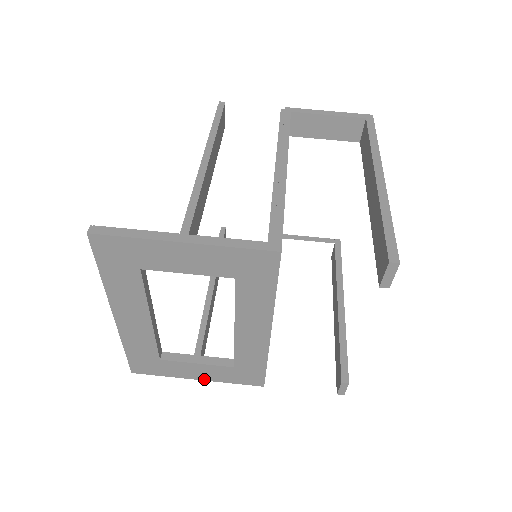
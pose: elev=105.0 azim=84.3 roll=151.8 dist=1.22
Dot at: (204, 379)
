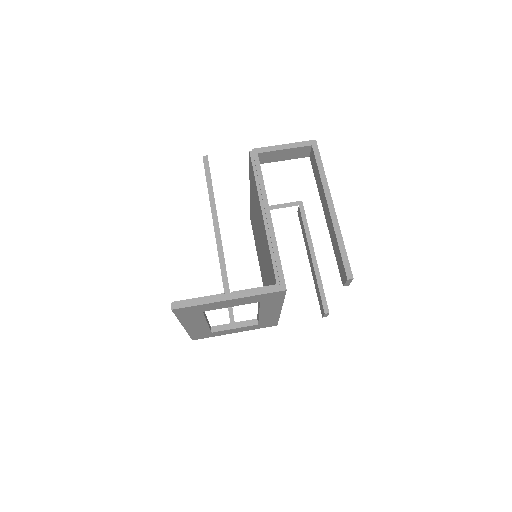
Dot at: occluded
